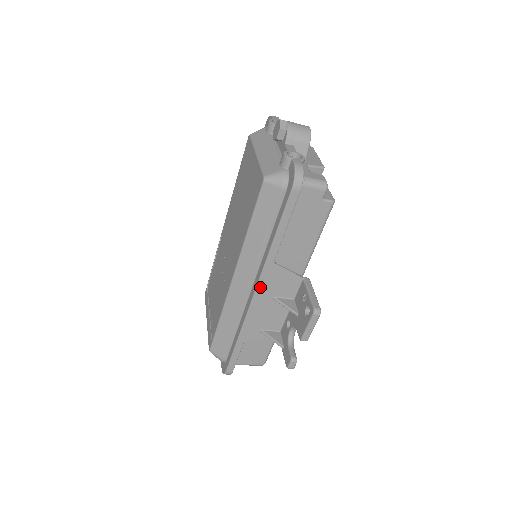
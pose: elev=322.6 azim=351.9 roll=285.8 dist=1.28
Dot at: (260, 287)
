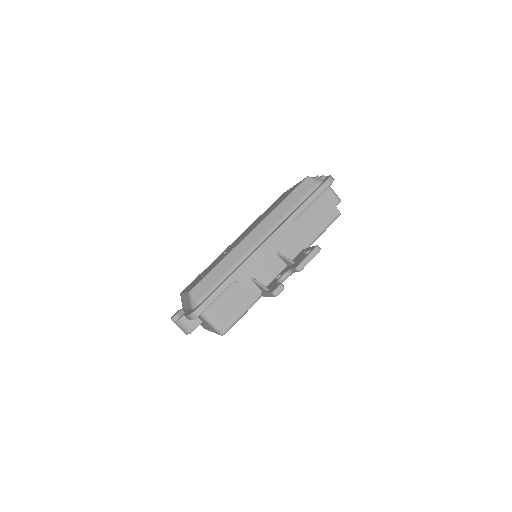
Dot at: (274, 236)
